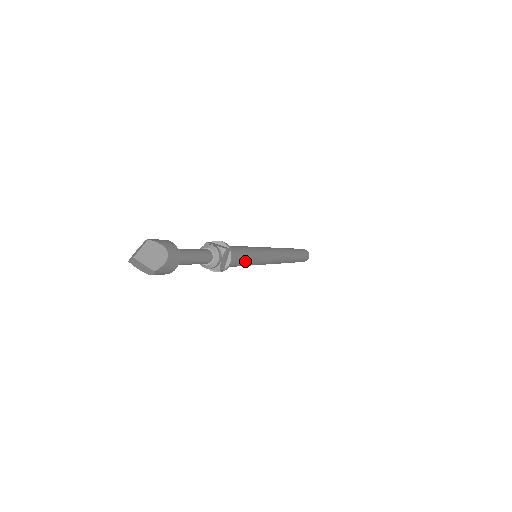
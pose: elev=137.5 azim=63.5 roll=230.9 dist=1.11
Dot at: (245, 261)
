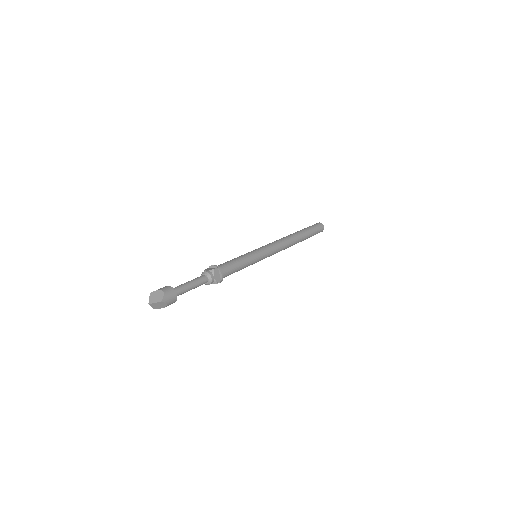
Dot at: occluded
